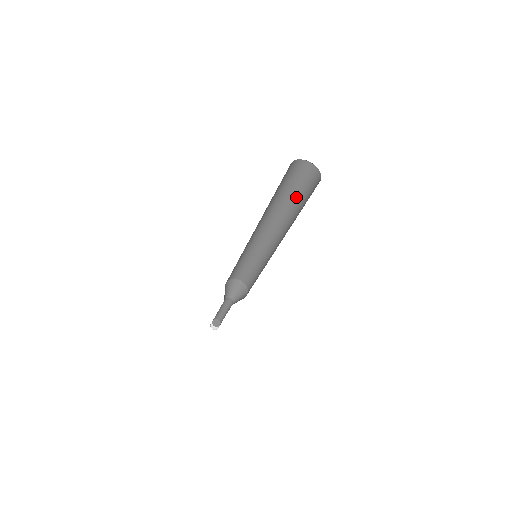
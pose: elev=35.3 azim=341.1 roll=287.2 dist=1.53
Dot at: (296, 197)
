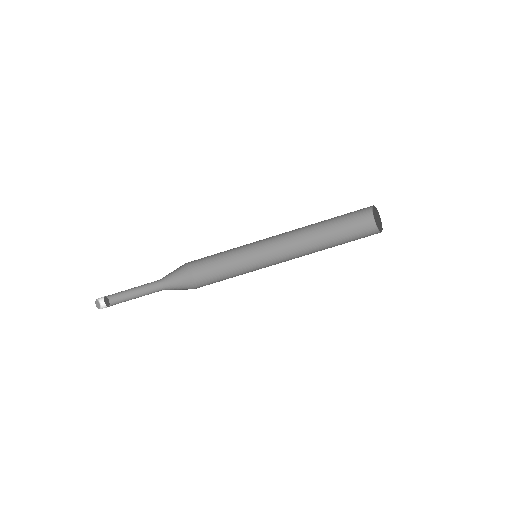
Dot at: (338, 237)
